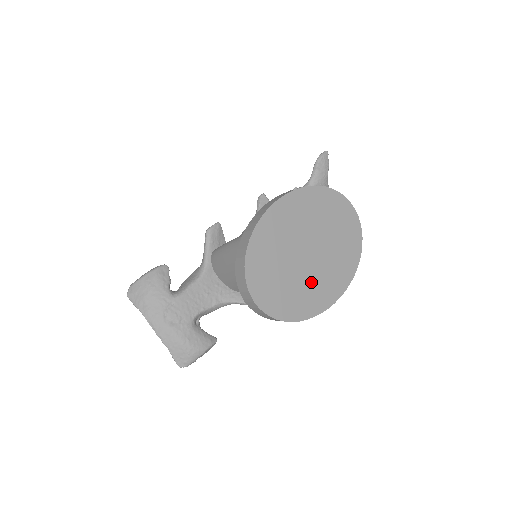
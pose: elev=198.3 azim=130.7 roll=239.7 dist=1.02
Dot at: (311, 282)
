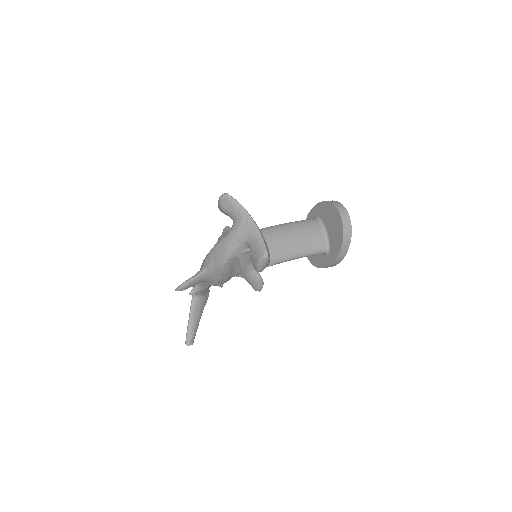
Dot at: occluded
